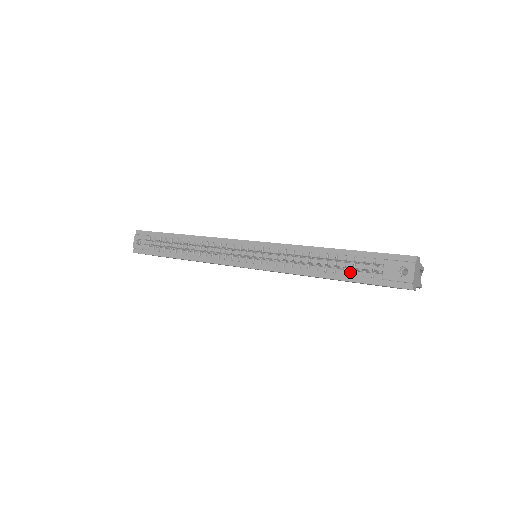
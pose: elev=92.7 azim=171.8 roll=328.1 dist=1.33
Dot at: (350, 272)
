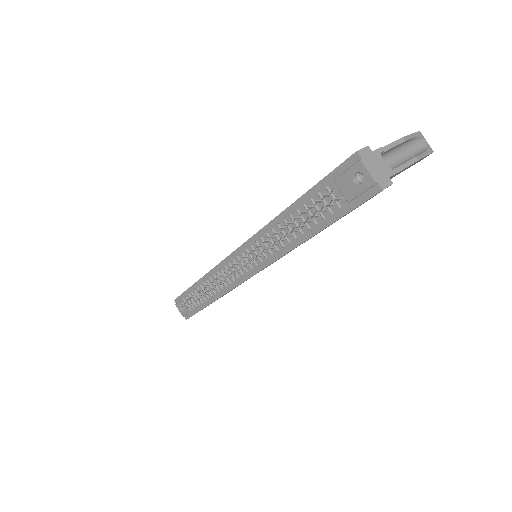
Dot at: (320, 217)
